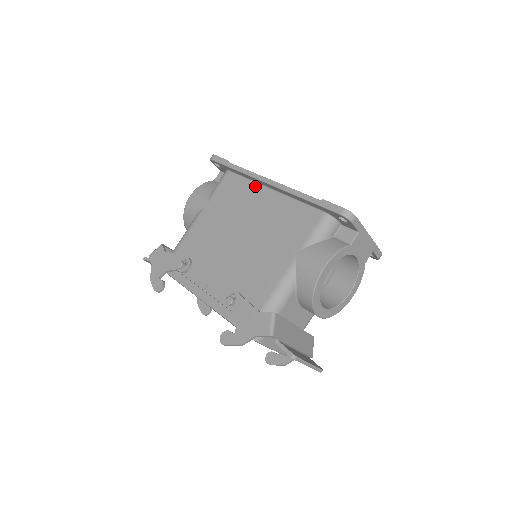
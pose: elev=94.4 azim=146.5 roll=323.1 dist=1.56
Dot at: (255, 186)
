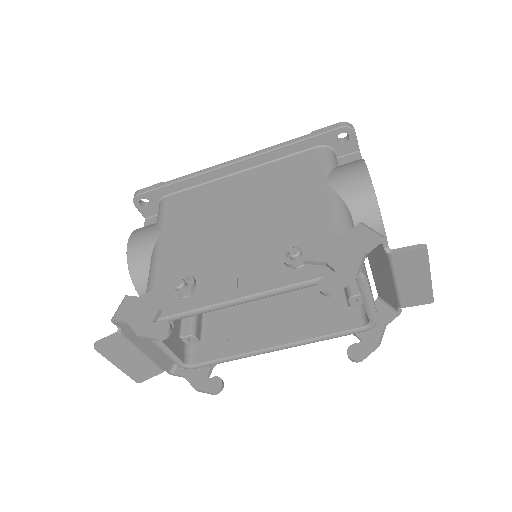
Dot at: (215, 183)
